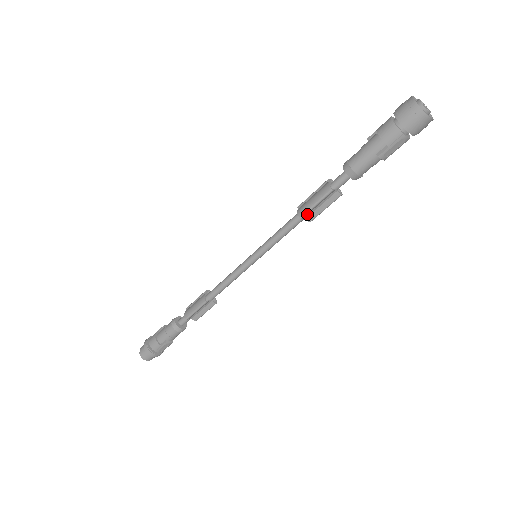
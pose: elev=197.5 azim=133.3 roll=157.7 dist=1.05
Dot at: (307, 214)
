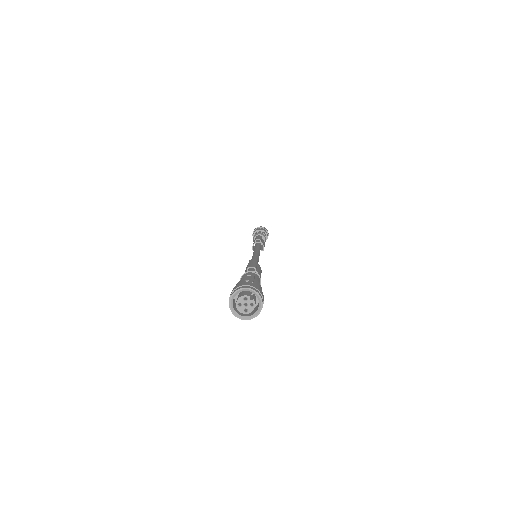
Dot at: occluded
